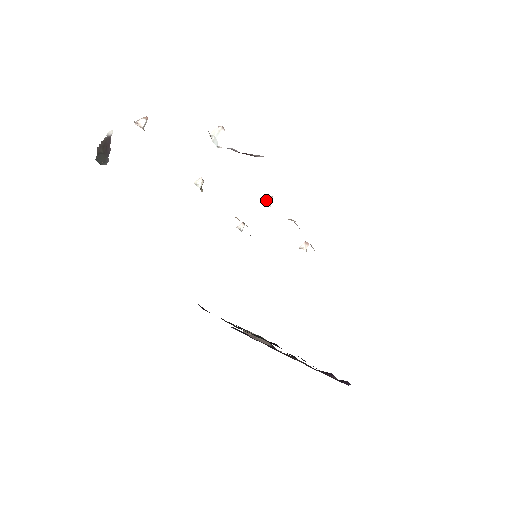
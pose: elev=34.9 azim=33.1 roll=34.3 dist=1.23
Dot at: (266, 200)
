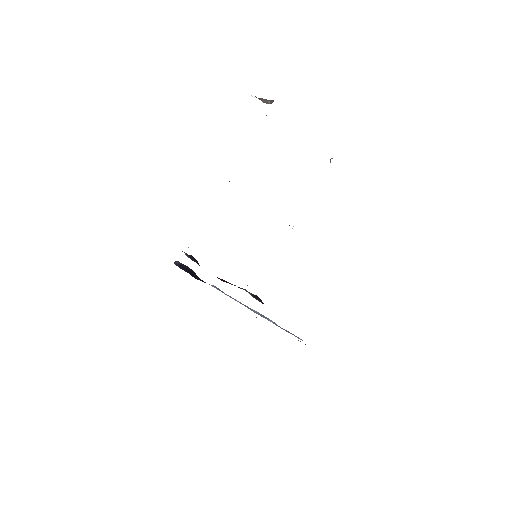
Dot at: occluded
